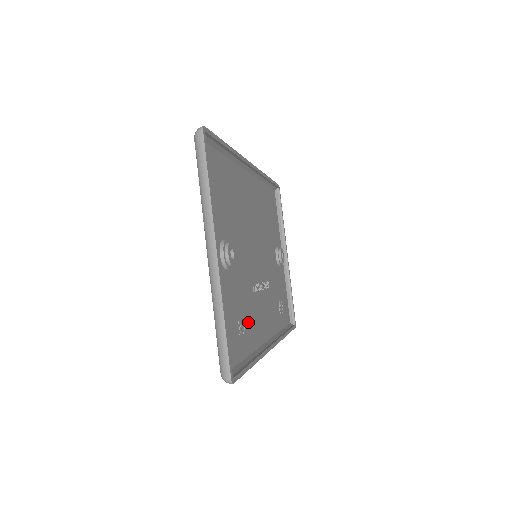
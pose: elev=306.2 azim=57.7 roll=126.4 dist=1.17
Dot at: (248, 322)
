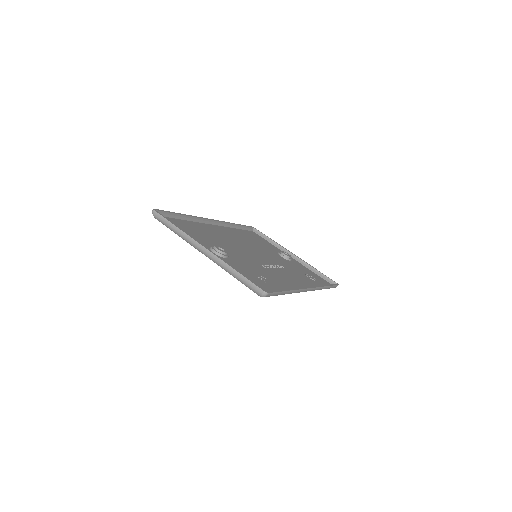
Dot at: (271, 279)
